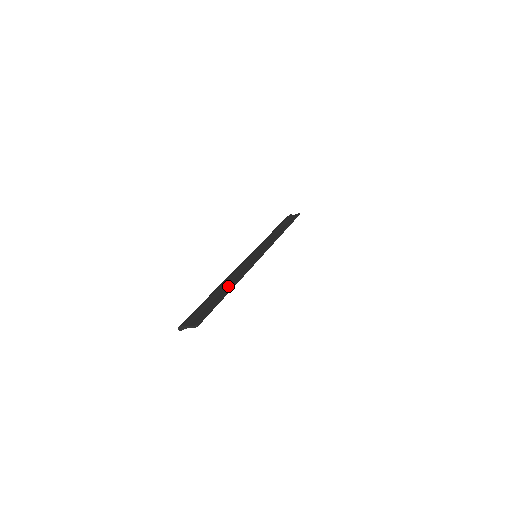
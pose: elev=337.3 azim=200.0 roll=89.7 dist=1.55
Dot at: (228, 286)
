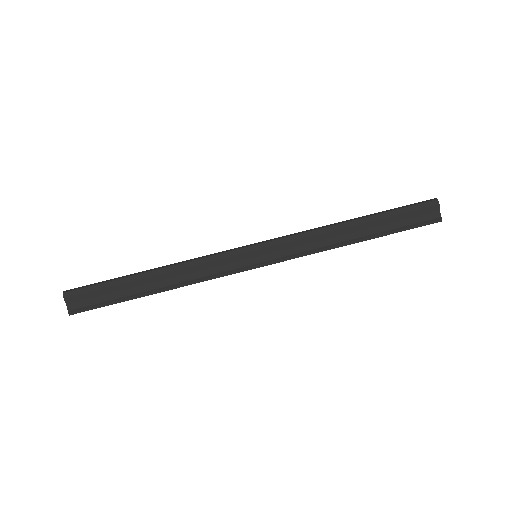
Dot at: (157, 285)
